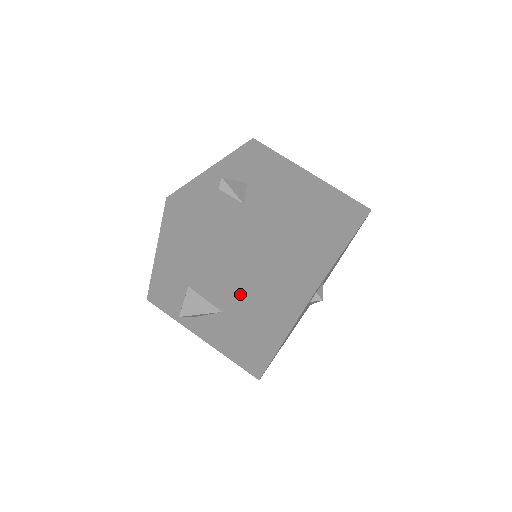
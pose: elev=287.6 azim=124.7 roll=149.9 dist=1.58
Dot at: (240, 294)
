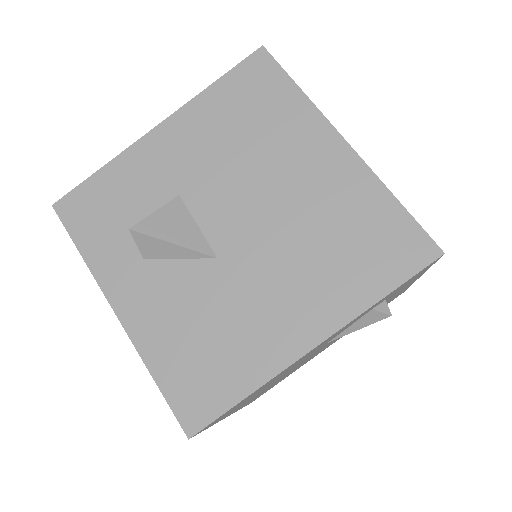
Dot at: (287, 228)
